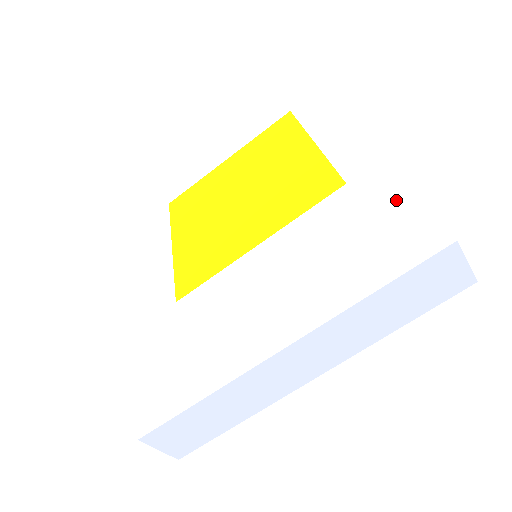
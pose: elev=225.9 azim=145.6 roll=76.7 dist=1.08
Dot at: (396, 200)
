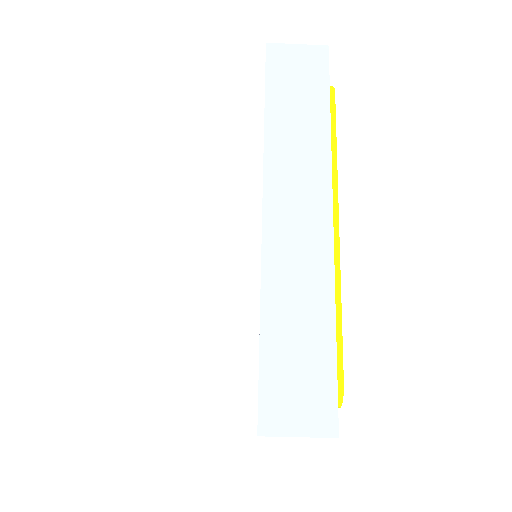
Dot at: (188, 62)
